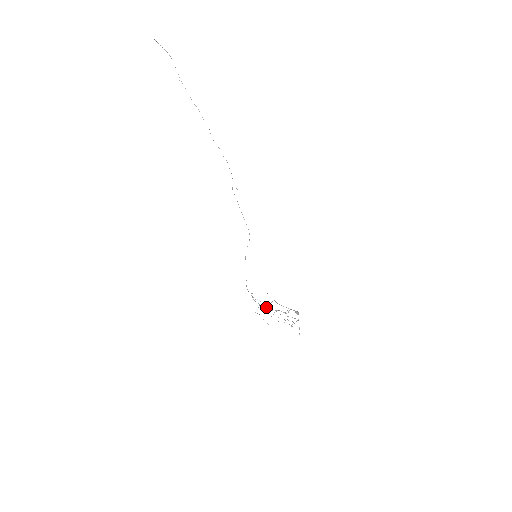
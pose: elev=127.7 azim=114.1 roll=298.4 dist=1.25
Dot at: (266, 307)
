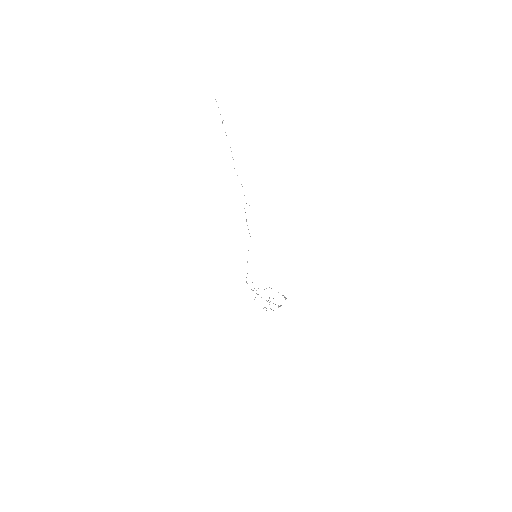
Dot at: occluded
